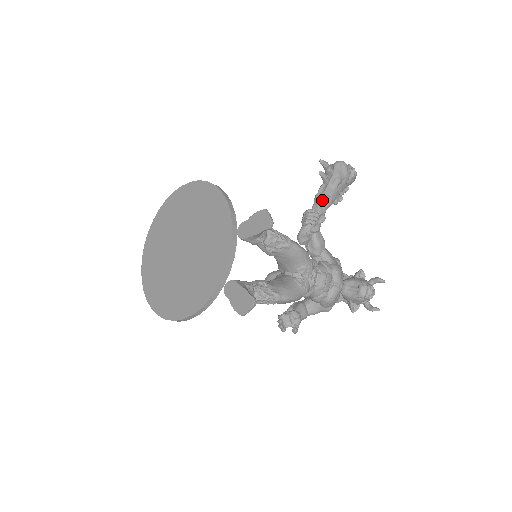
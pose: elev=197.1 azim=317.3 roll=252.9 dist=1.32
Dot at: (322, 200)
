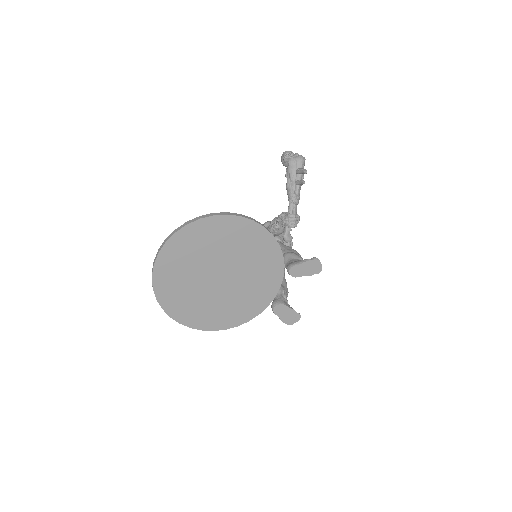
Dot at: (298, 202)
